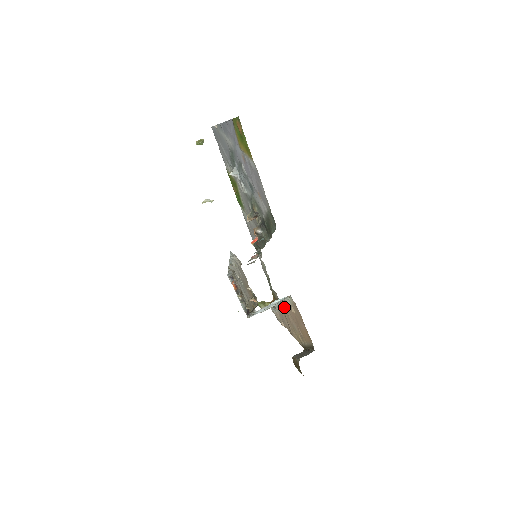
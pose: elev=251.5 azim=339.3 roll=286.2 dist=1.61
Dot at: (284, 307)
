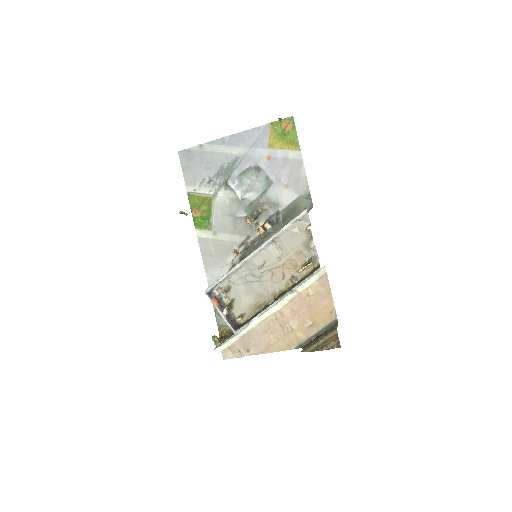
Dot at: (281, 306)
